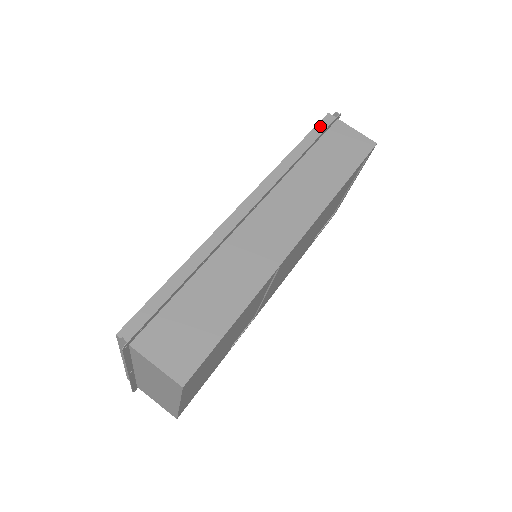
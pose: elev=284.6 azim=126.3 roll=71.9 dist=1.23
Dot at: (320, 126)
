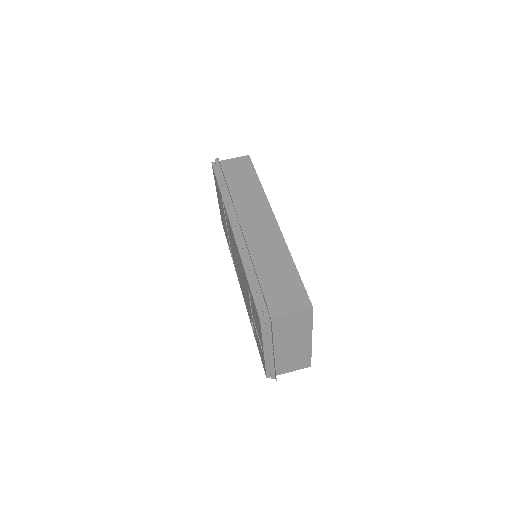
Dot at: (216, 171)
